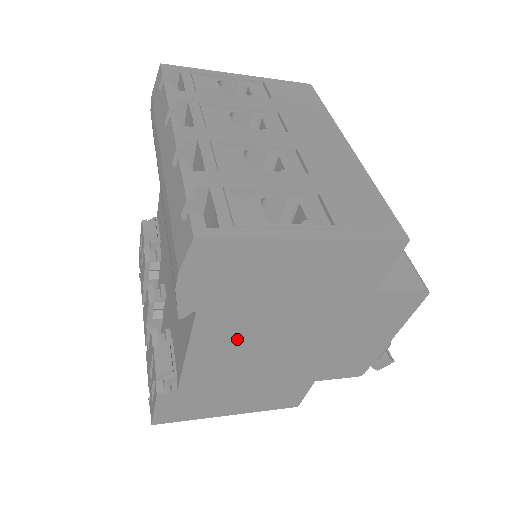
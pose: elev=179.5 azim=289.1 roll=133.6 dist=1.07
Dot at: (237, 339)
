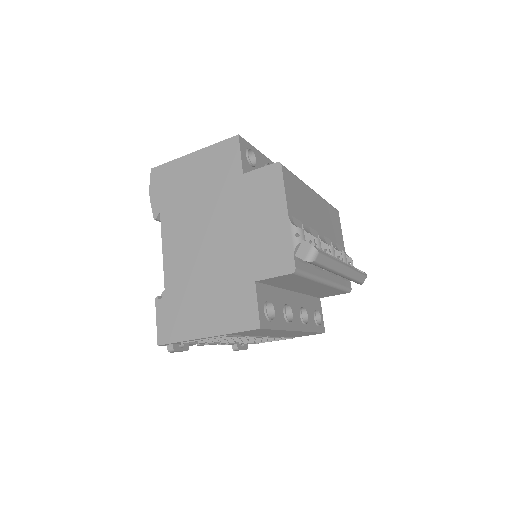
Dot at: (184, 233)
